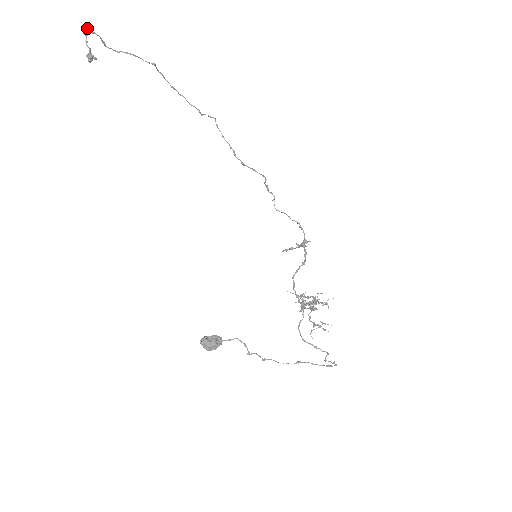
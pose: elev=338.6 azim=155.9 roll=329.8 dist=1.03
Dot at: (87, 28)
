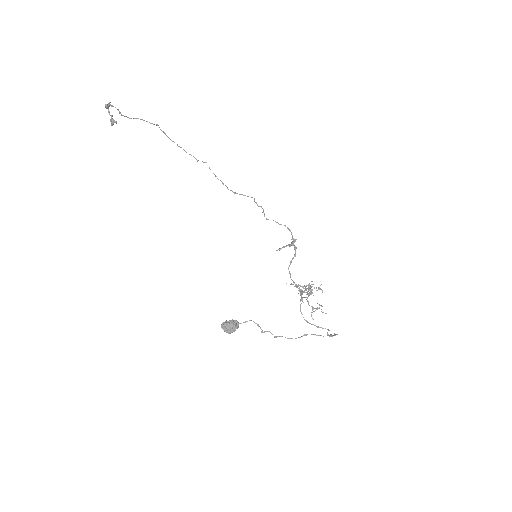
Dot at: (108, 103)
